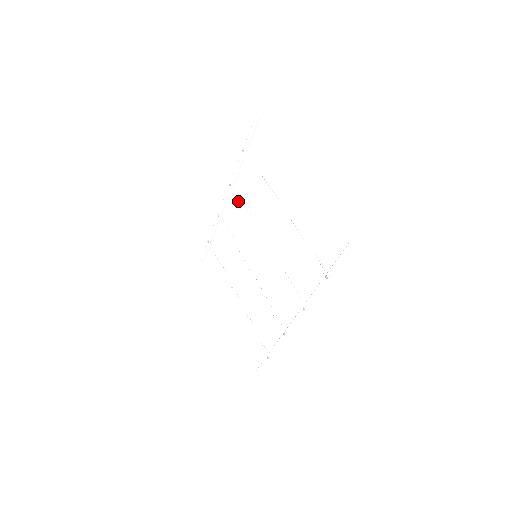
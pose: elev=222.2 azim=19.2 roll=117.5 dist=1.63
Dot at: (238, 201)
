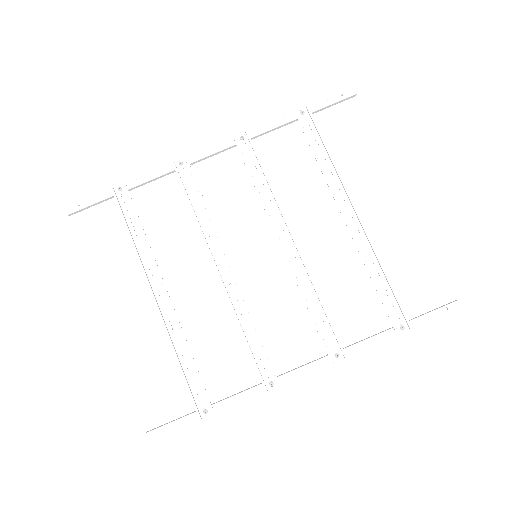
Dot at: (252, 167)
